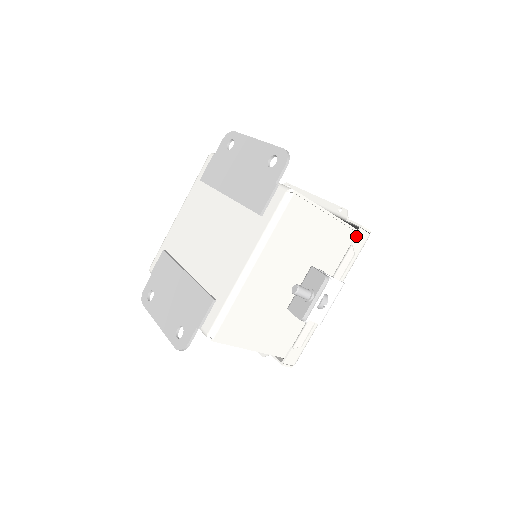
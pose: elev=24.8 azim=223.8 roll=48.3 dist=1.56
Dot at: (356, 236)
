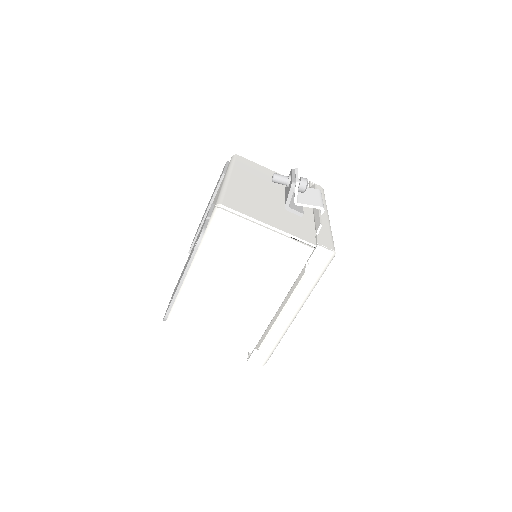
Dot at: (310, 185)
